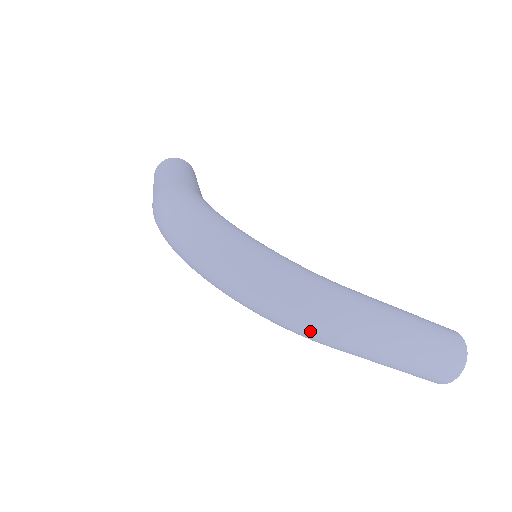
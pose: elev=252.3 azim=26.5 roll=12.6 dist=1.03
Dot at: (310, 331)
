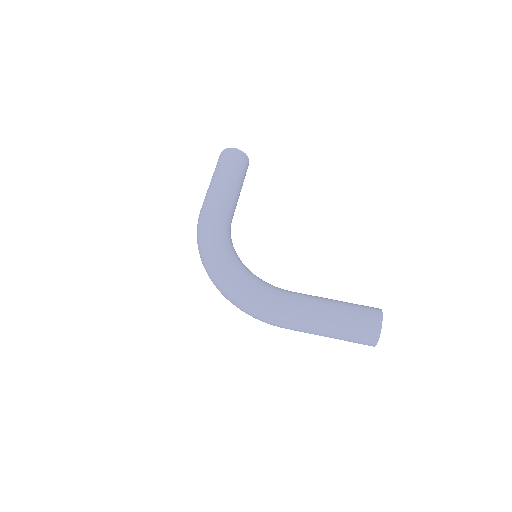
Dot at: (265, 322)
